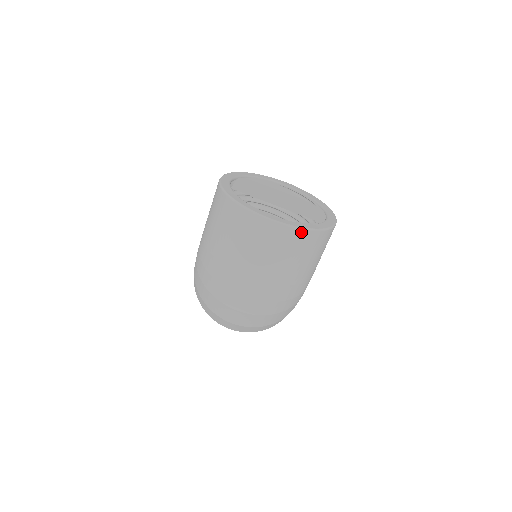
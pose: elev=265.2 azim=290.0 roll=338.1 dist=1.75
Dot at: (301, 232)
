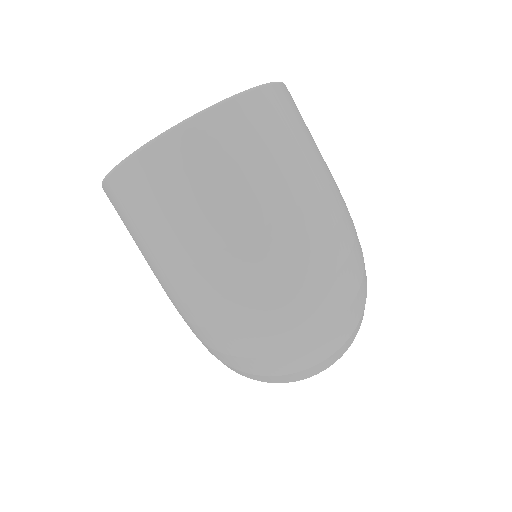
Dot at: (246, 99)
